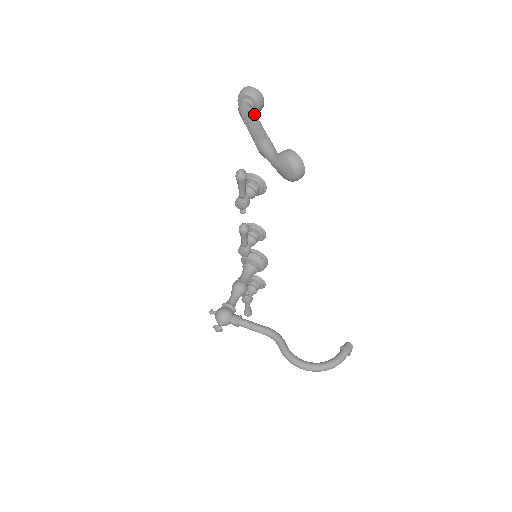
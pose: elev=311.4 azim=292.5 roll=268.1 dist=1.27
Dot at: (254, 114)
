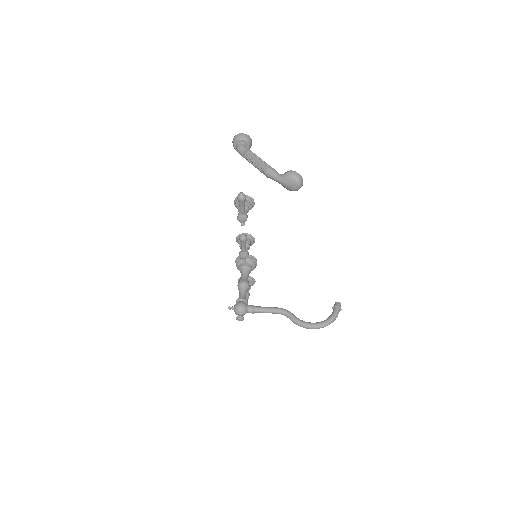
Dot at: (252, 152)
